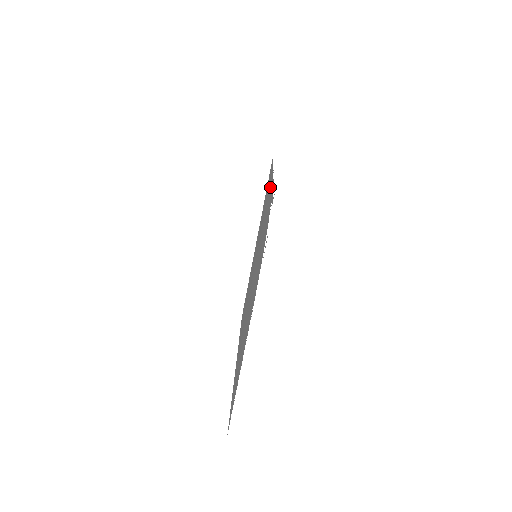
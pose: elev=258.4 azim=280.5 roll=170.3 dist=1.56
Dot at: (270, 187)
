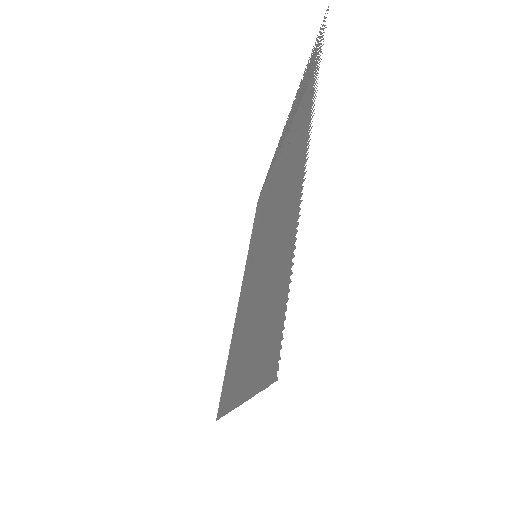
Dot at: (278, 151)
